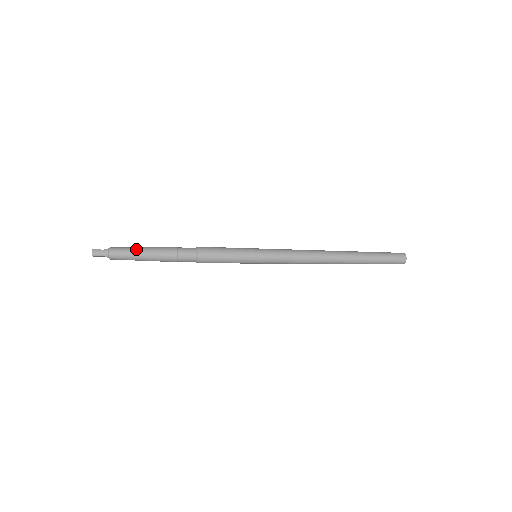
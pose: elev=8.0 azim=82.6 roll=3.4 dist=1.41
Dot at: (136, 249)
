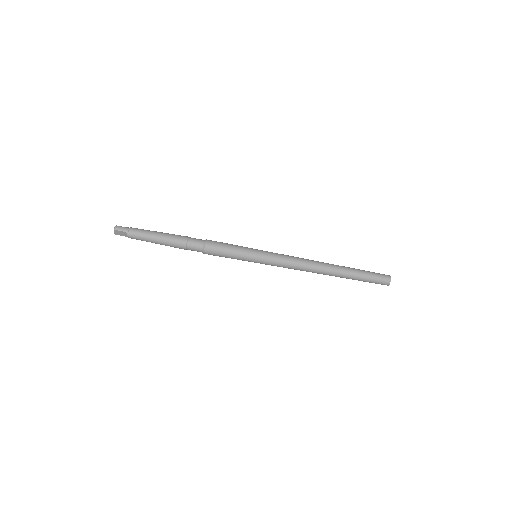
Dot at: (153, 231)
